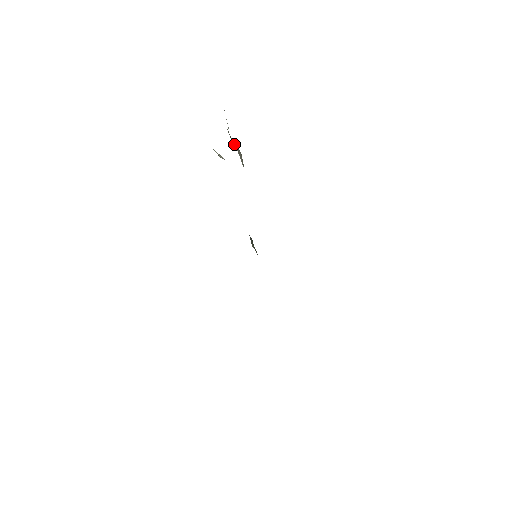
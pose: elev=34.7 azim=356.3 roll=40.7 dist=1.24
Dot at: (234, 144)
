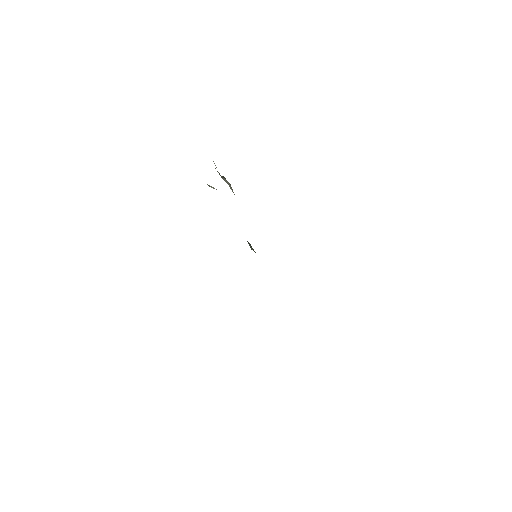
Dot at: (223, 178)
